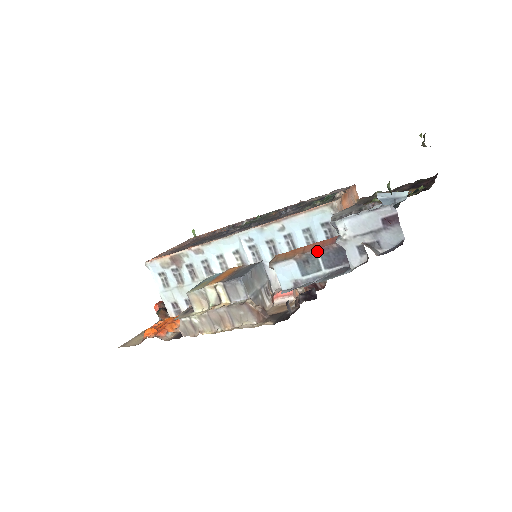
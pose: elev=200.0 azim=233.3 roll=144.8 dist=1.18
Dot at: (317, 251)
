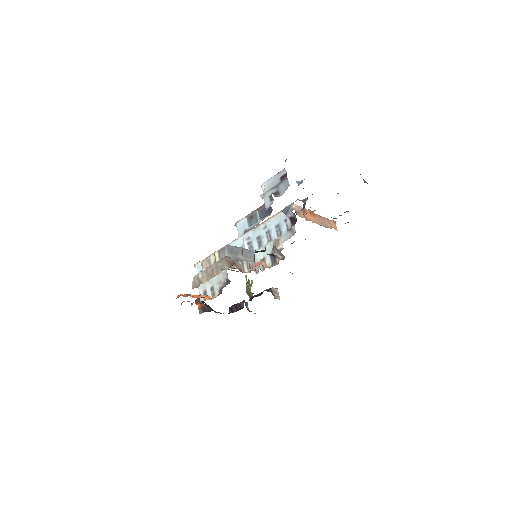
Dot at: (257, 210)
